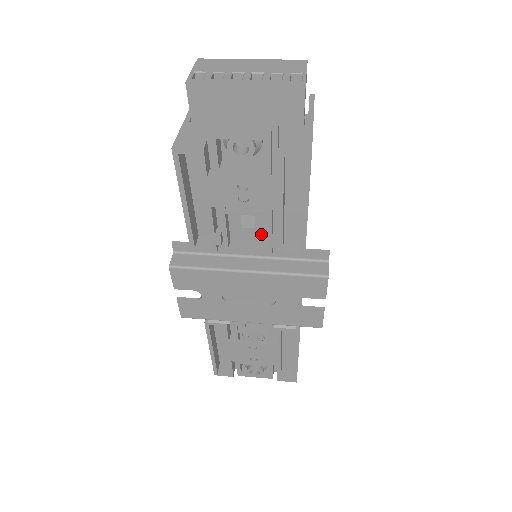
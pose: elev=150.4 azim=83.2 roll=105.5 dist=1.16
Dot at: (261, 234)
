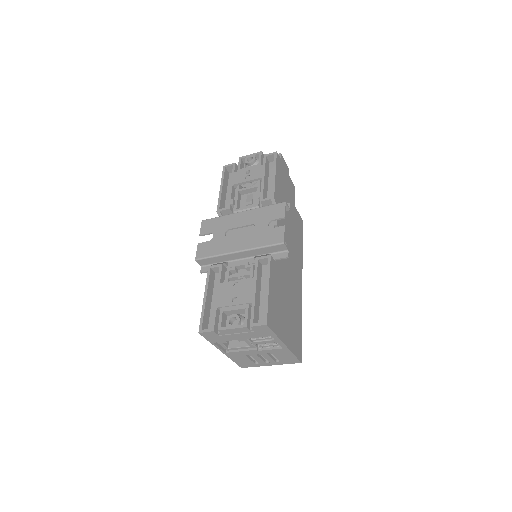
Dot at: occluded
